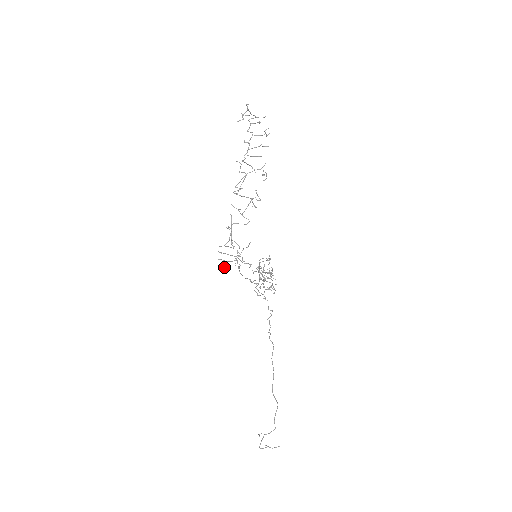
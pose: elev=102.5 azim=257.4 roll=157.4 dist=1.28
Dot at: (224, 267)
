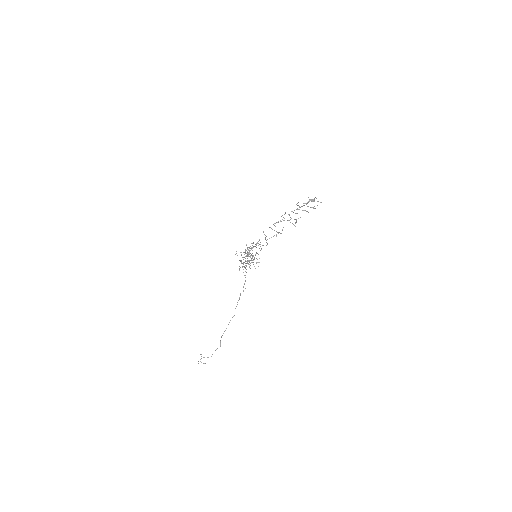
Dot at: occluded
